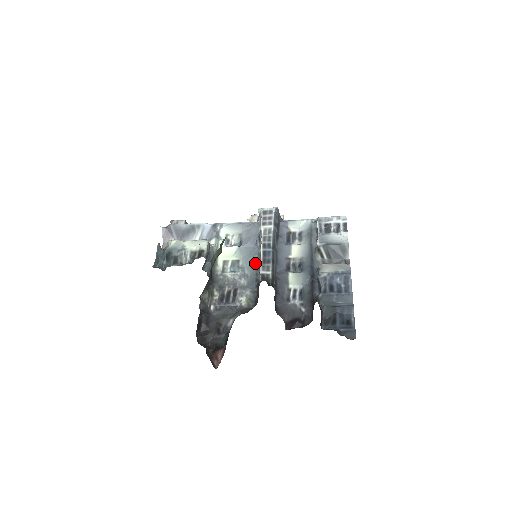
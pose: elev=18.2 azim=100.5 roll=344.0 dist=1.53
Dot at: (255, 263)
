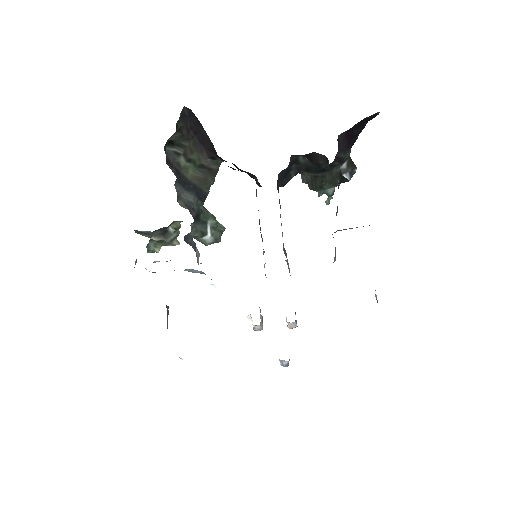
Dot at: occluded
